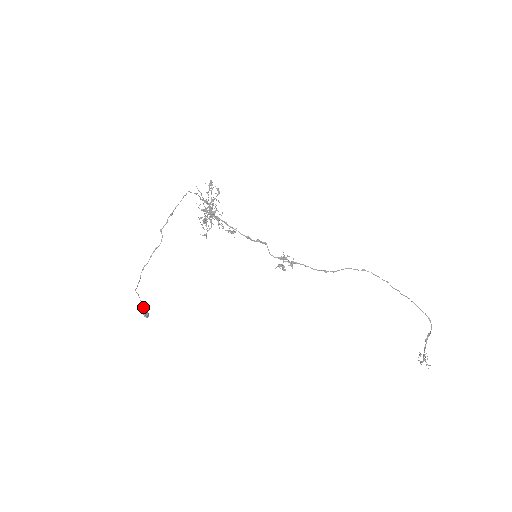
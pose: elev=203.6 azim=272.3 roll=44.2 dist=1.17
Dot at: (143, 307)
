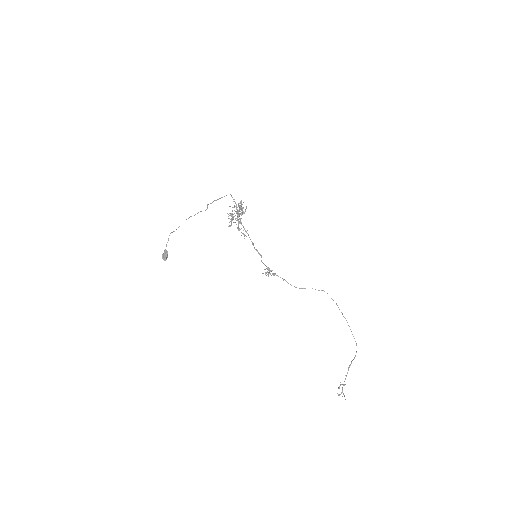
Dot at: occluded
